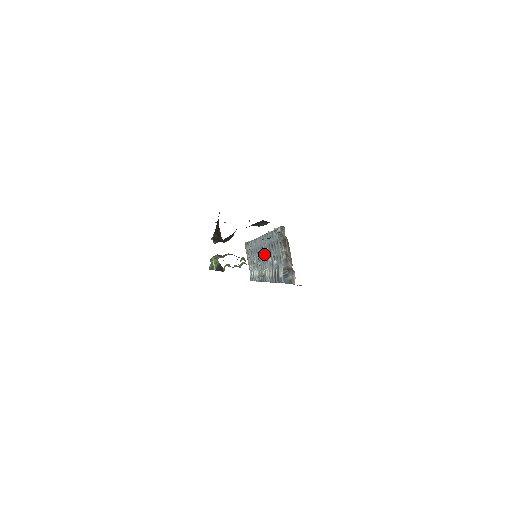
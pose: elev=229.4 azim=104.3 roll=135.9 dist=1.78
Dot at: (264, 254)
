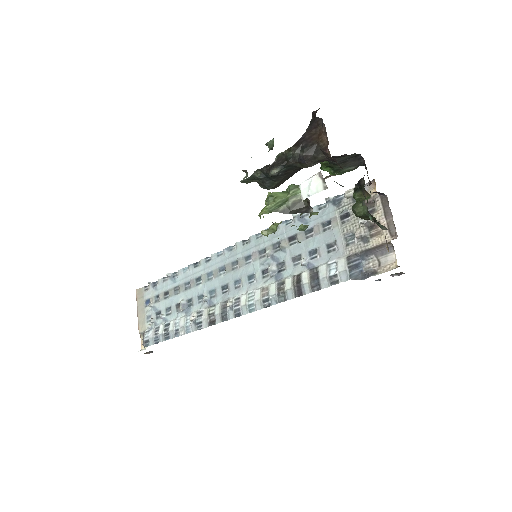
Dot at: (240, 270)
